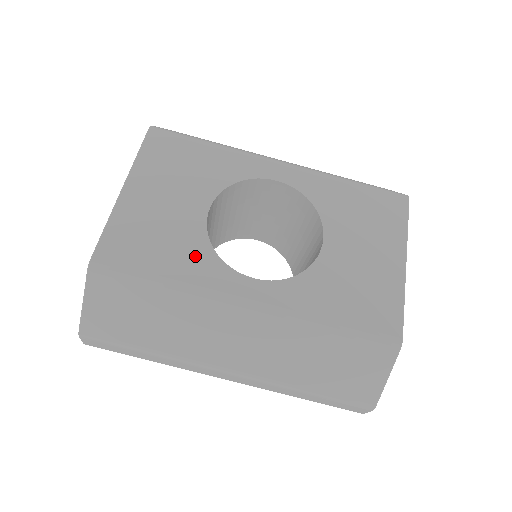
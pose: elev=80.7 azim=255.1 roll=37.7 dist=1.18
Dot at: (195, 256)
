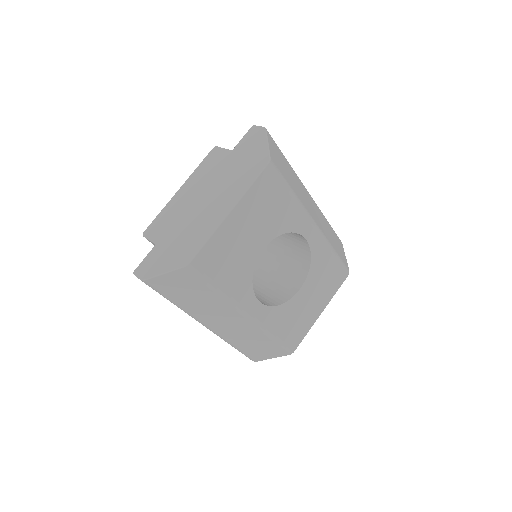
Dot at: (242, 278)
